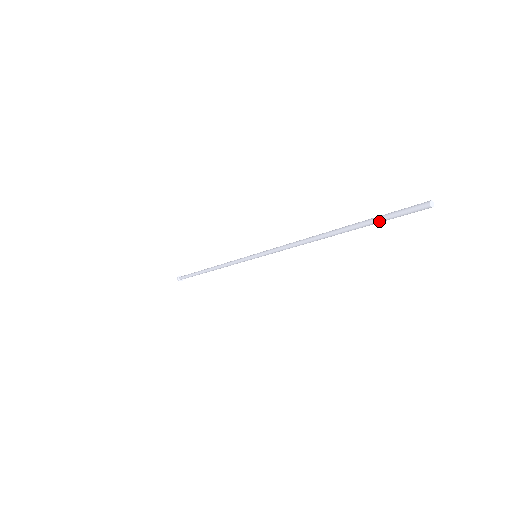
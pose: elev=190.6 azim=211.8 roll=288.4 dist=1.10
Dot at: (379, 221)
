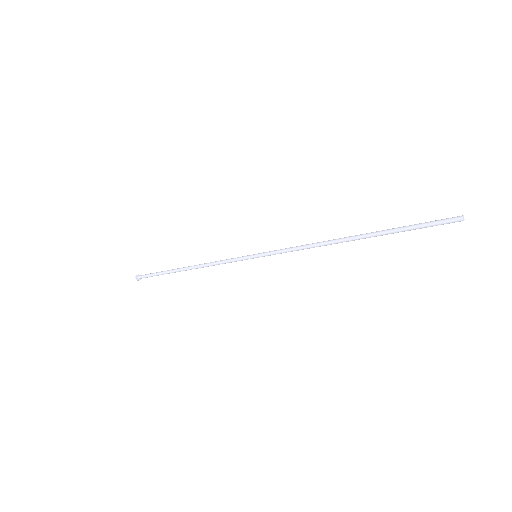
Dot at: (410, 229)
